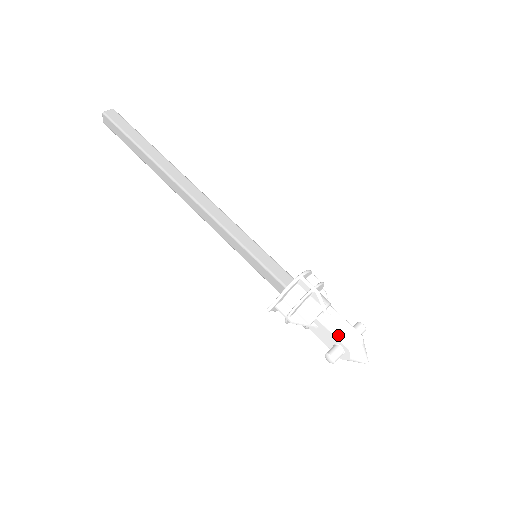
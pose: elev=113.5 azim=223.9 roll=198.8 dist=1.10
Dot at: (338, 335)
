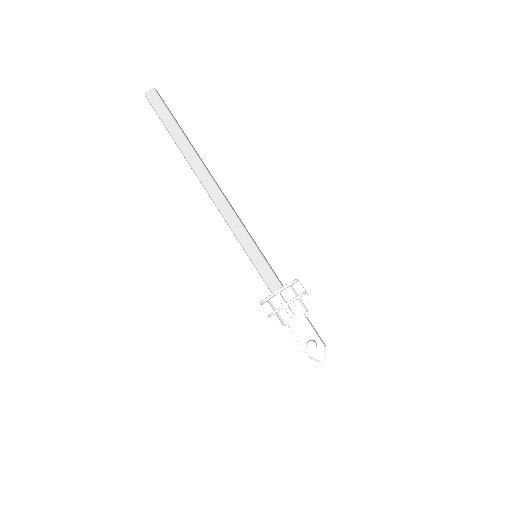
Dot at: (316, 332)
